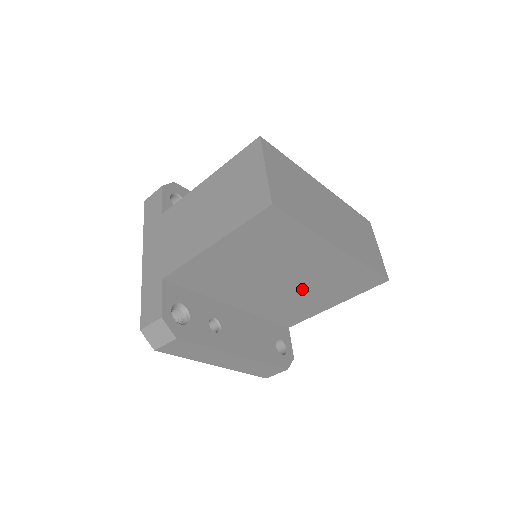
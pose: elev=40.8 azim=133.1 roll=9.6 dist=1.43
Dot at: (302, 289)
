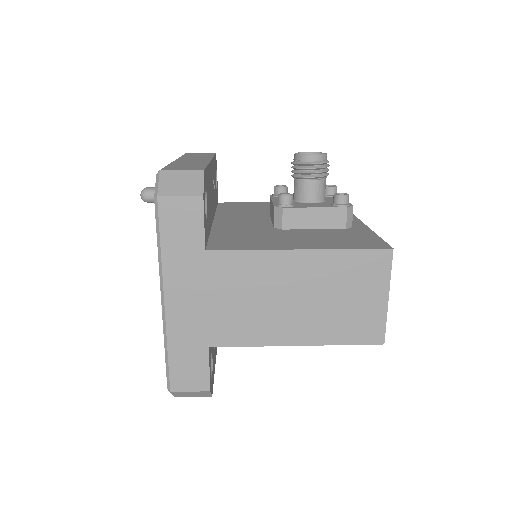
Dot at: occluded
